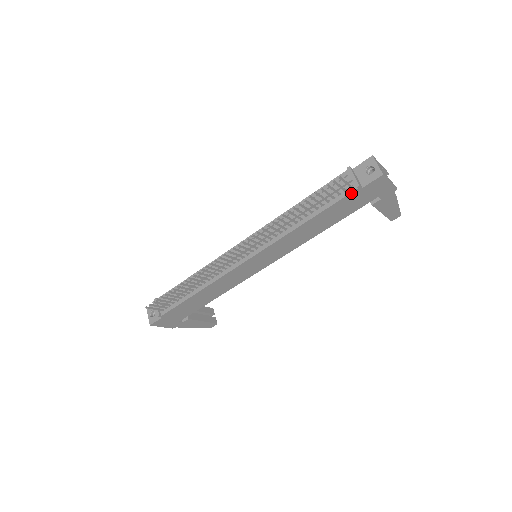
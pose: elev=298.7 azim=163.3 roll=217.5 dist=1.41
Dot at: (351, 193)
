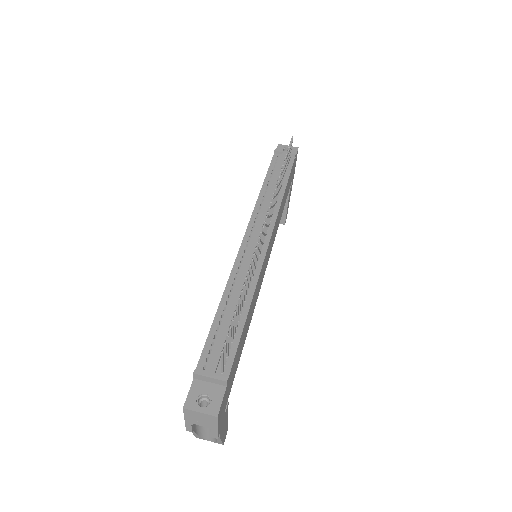
Dot at: (293, 162)
